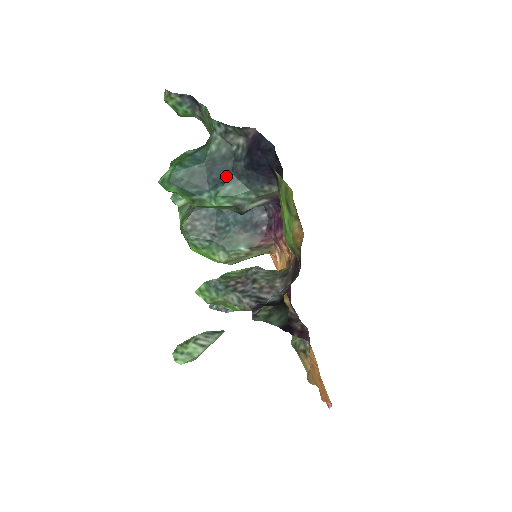
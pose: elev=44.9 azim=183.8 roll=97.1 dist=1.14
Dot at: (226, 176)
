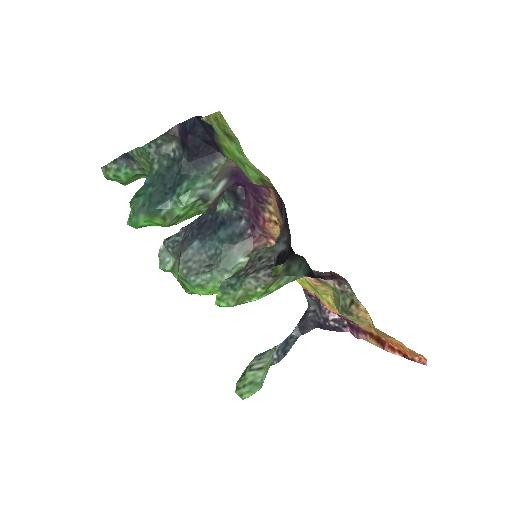
Dot at: (178, 179)
